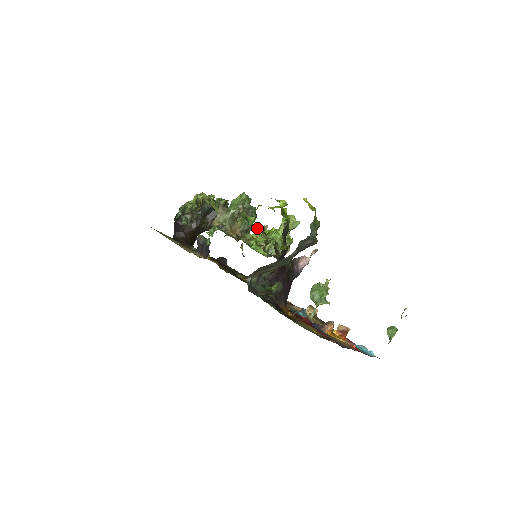
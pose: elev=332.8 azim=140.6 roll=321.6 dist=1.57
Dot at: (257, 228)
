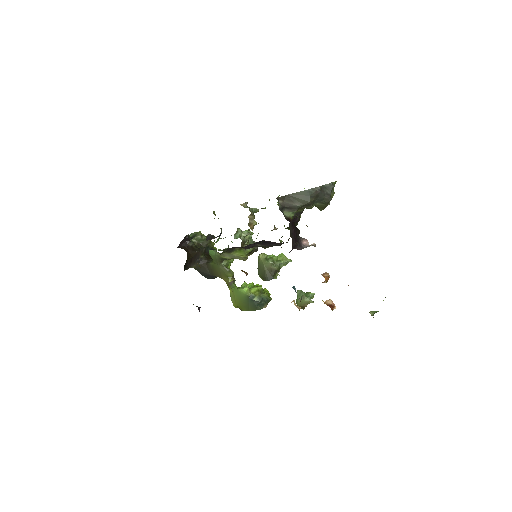
Dot at: occluded
